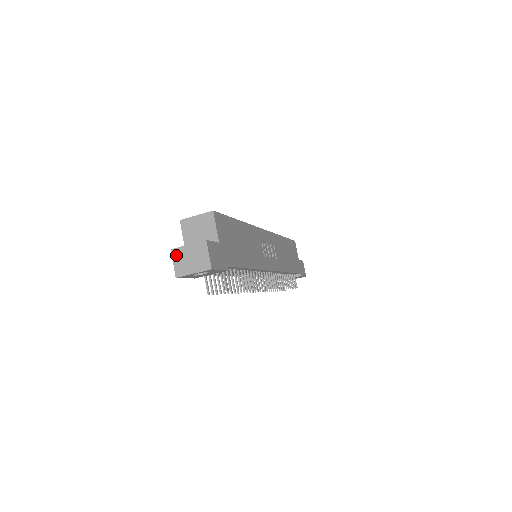
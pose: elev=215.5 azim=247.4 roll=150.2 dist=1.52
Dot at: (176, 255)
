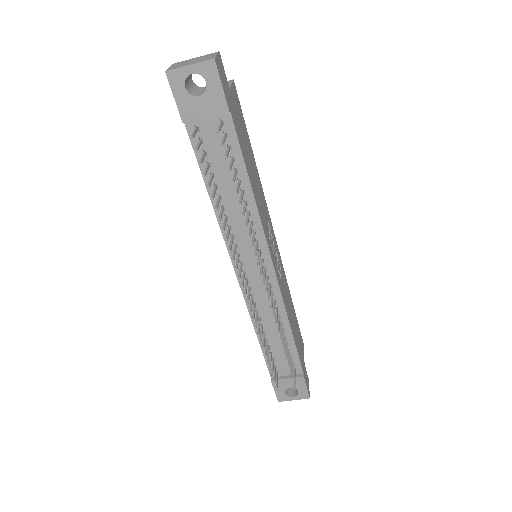
Dot at: (177, 64)
